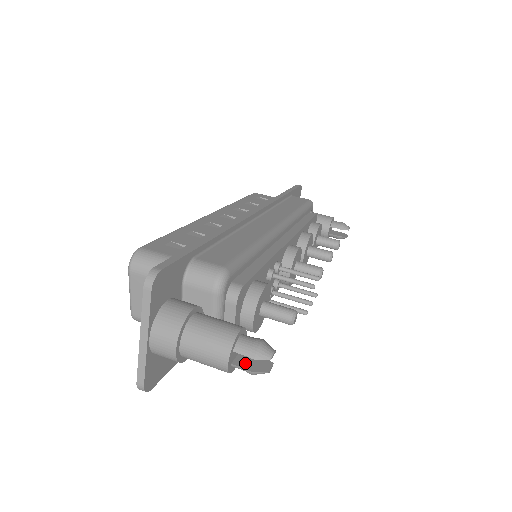
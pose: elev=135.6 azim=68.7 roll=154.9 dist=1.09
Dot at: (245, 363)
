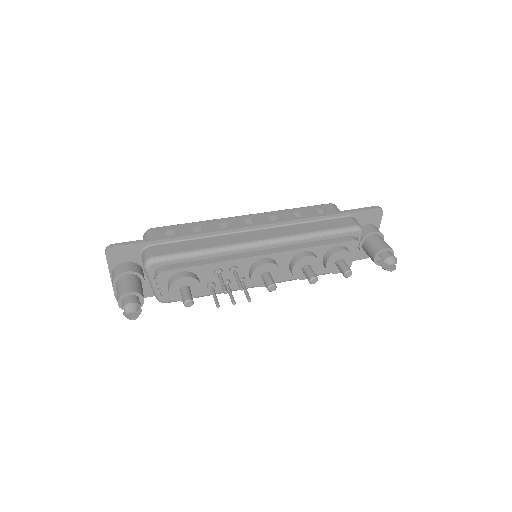
Dot at: occluded
